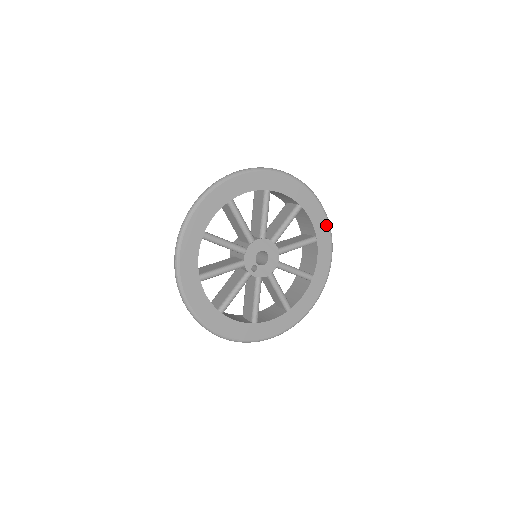
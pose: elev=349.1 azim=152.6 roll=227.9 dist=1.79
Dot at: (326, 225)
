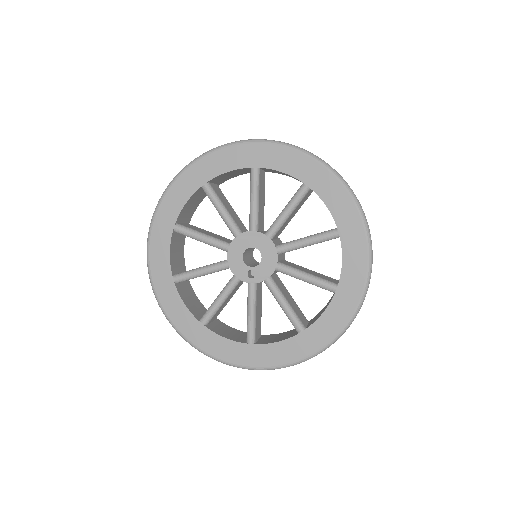
Dot at: (305, 159)
